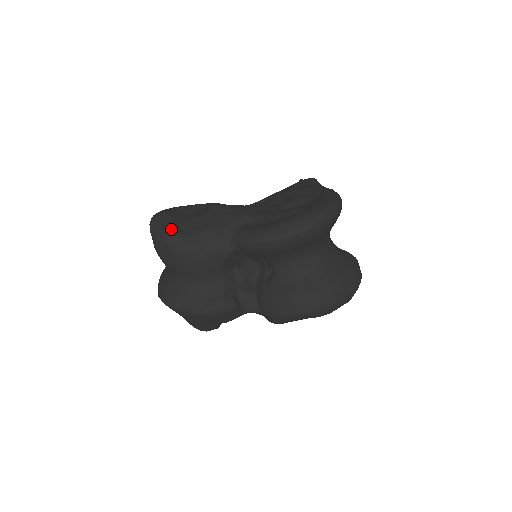
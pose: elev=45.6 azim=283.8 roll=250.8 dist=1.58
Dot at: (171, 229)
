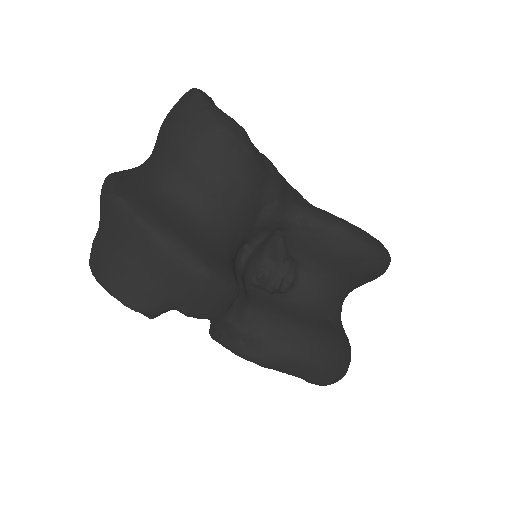
Dot at: occluded
